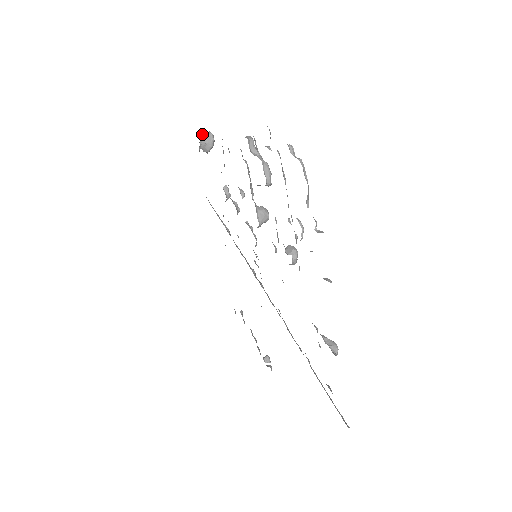
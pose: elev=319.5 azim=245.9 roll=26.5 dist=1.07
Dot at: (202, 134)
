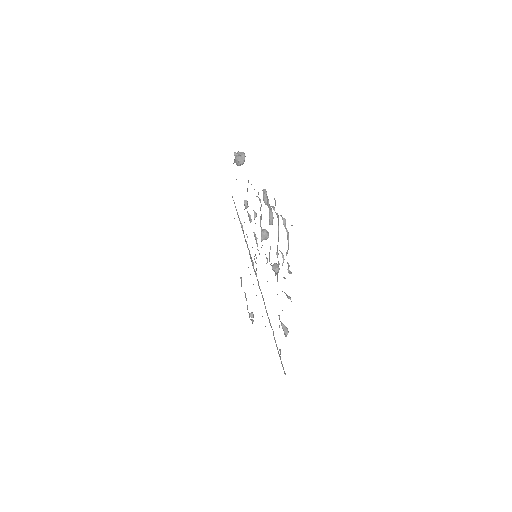
Dot at: (237, 154)
